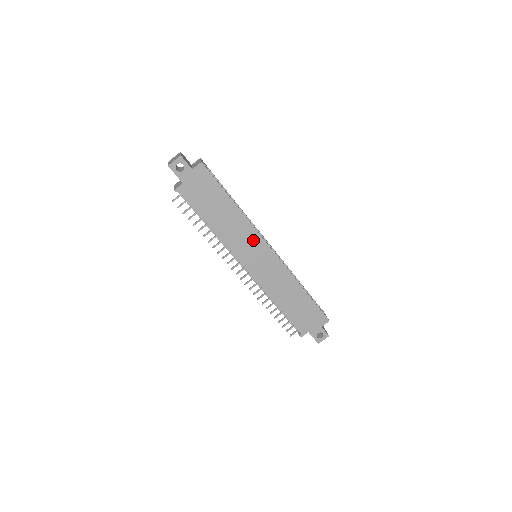
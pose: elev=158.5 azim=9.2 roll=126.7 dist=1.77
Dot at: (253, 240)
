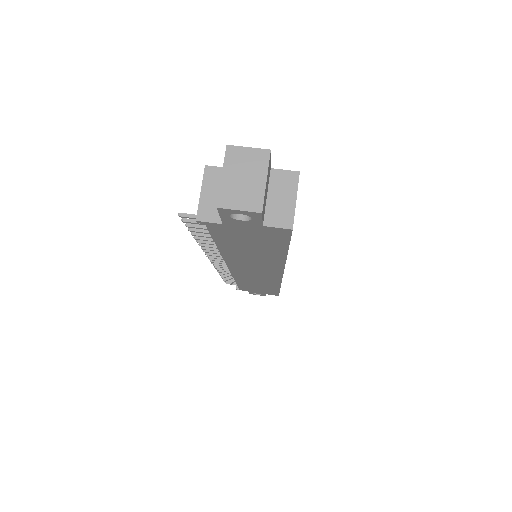
Dot at: (268, 268)
